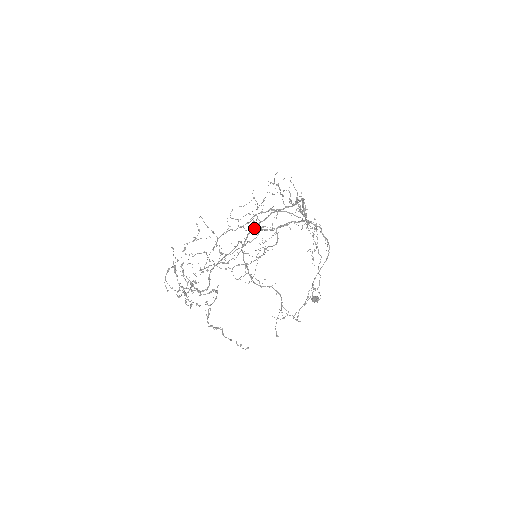
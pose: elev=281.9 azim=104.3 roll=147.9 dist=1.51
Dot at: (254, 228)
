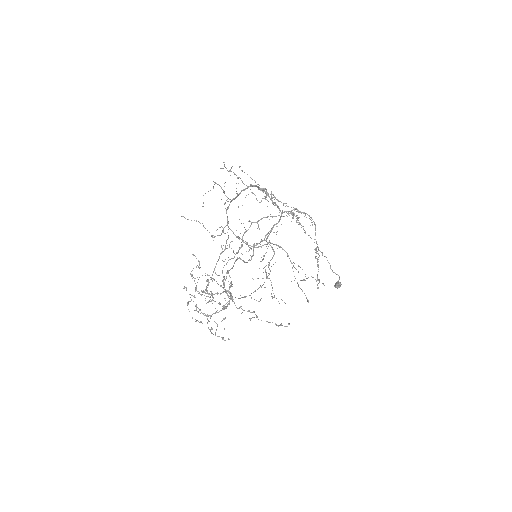
Dot at: (229, 205)
